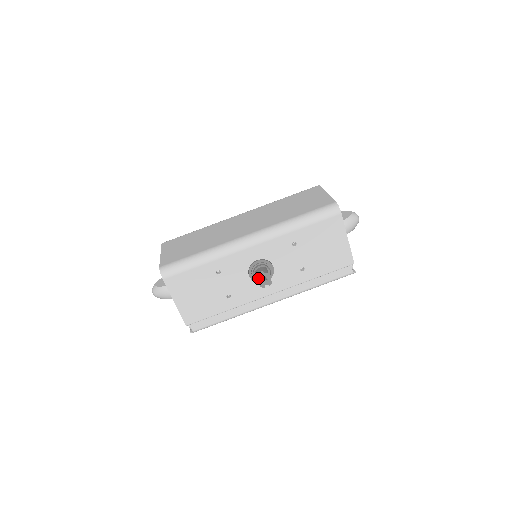
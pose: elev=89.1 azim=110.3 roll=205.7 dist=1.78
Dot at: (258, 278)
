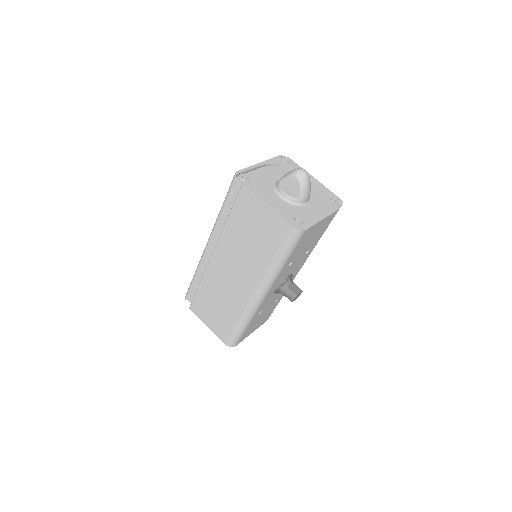
Dot at: occluded
